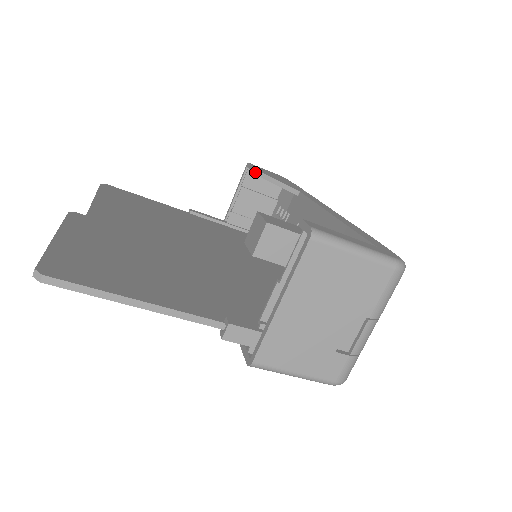
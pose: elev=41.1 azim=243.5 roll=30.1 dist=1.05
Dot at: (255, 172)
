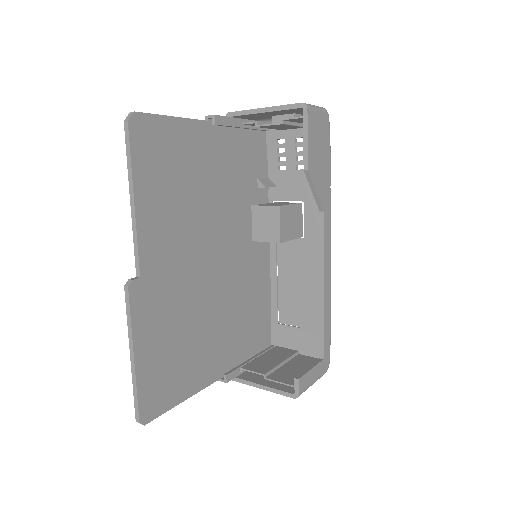
Dot at: (304, 155)
